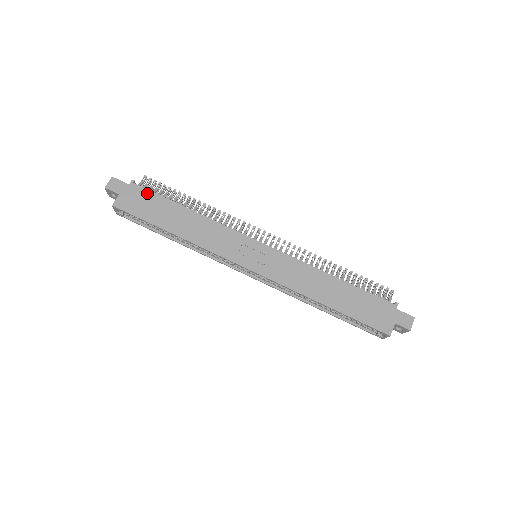
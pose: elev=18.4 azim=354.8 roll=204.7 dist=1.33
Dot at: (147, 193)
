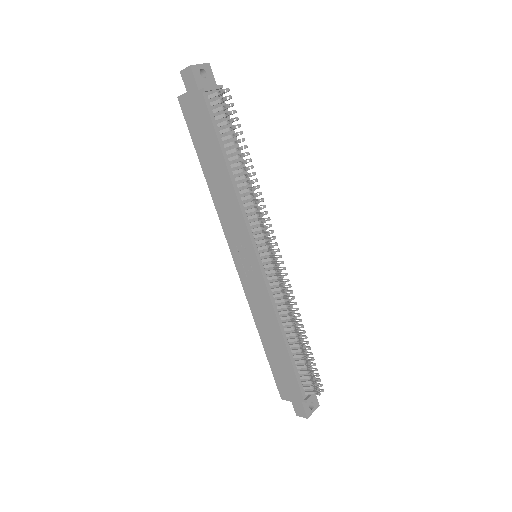
Dot at: (207, 116)
